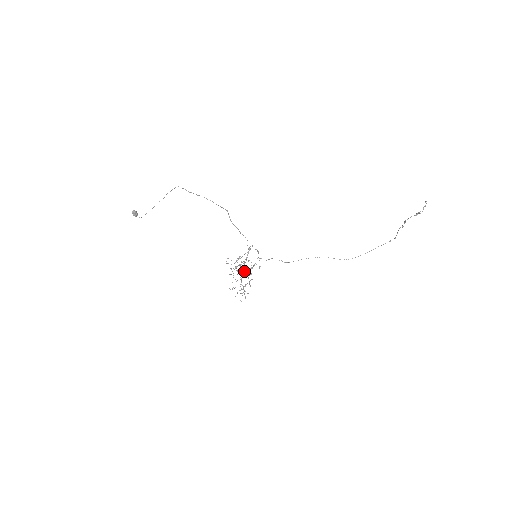
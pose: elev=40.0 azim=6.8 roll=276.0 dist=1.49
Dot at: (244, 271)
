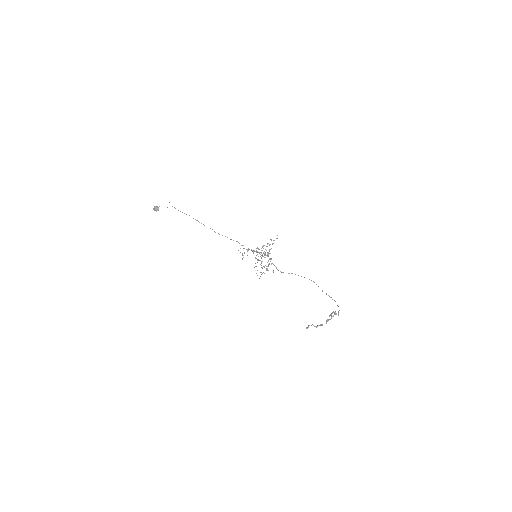
Dot at: (262, 256)
